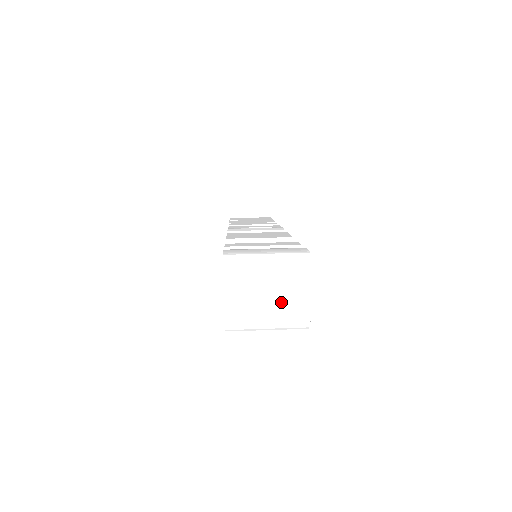
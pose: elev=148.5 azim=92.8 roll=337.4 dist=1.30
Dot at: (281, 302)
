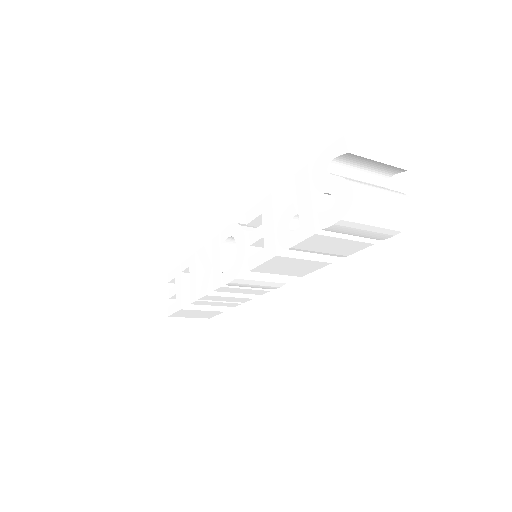
Dot at: (390, 192)
